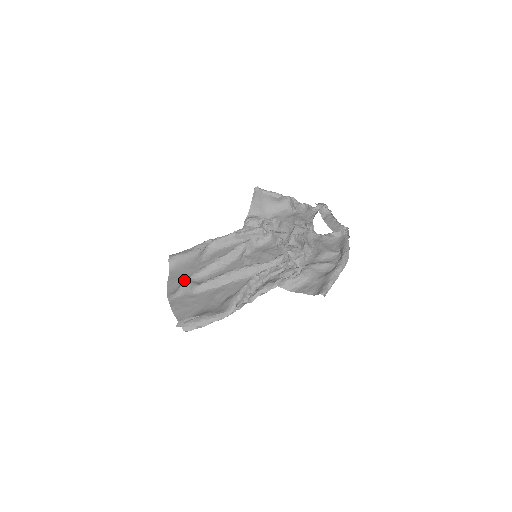
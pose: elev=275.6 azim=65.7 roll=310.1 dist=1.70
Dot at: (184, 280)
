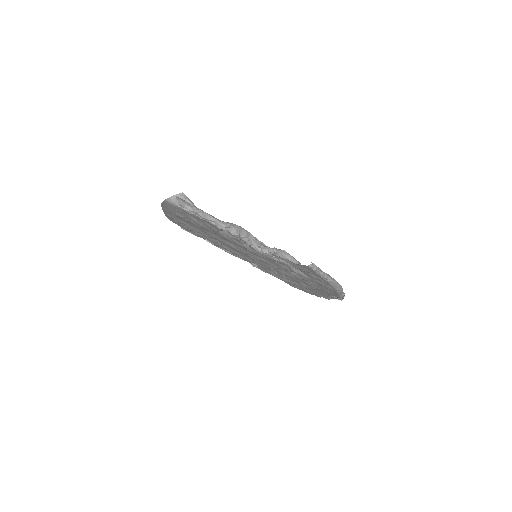
Dot at: occluded
